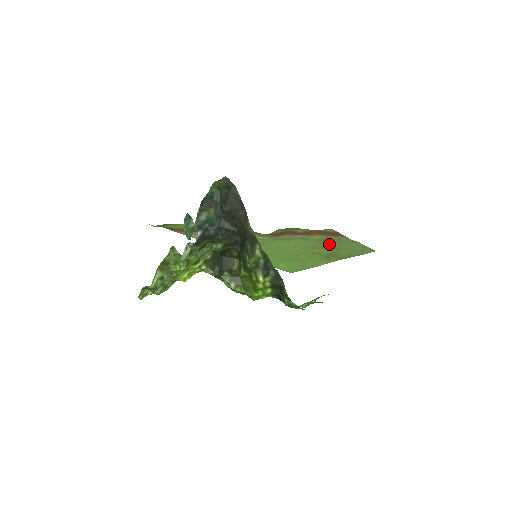
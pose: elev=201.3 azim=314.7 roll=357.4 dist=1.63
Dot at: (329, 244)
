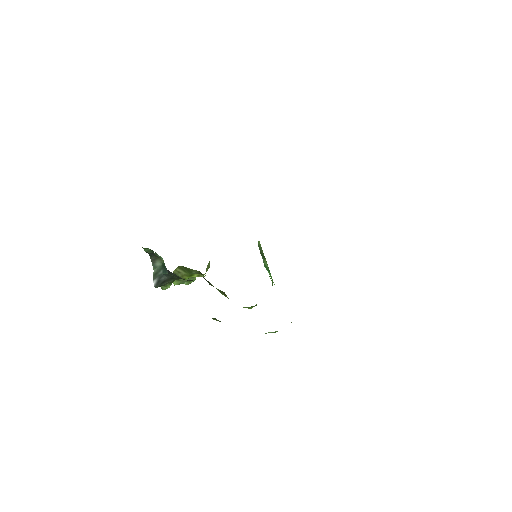
Dot at: occluded
